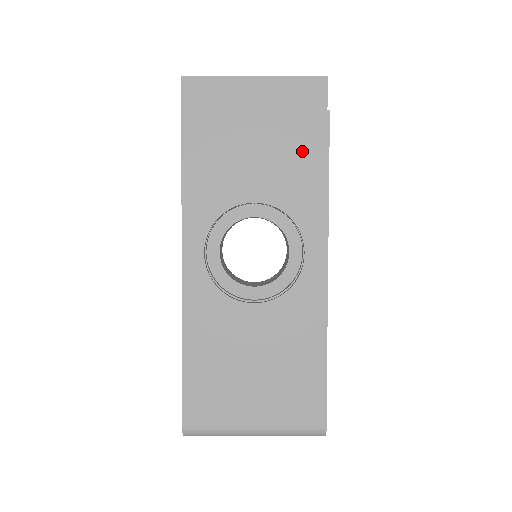
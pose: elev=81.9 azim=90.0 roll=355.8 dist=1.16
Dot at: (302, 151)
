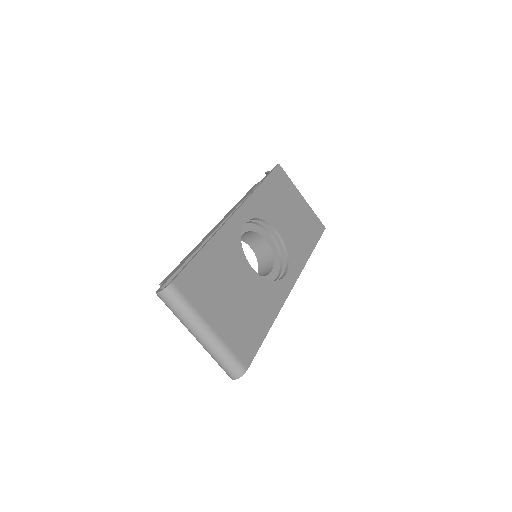
Dot at: (305, 238)
